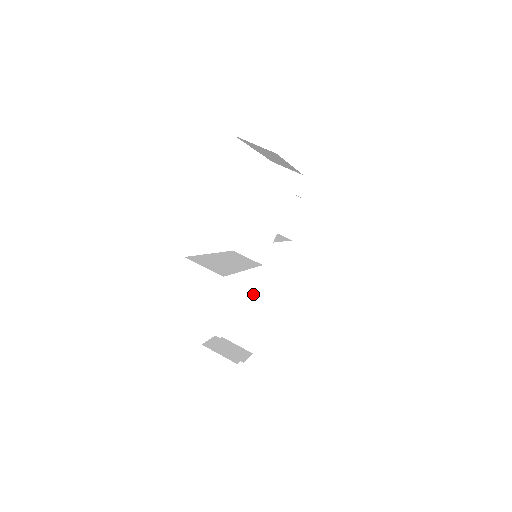
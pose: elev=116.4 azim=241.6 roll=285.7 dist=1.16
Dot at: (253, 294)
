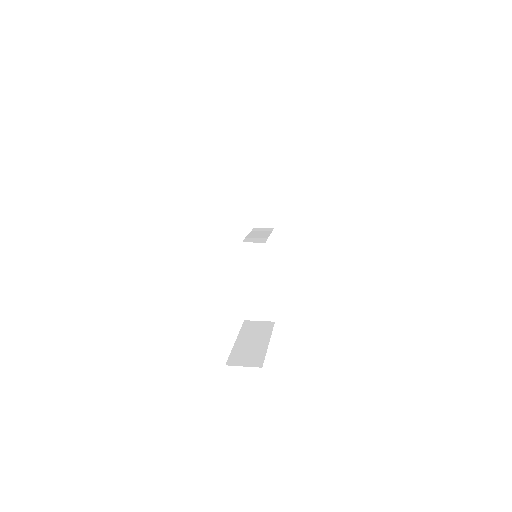
Dot at: (247, 338)
